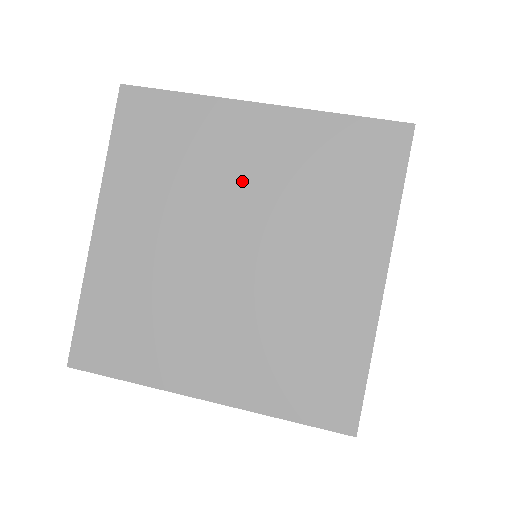
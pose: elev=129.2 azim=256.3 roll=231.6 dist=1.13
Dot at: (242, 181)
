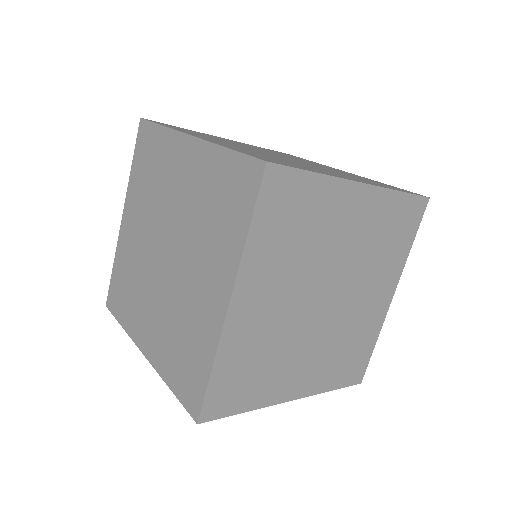
Dot at: occluded
